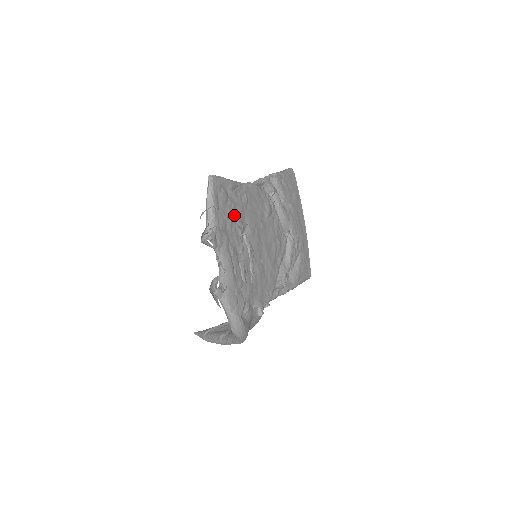
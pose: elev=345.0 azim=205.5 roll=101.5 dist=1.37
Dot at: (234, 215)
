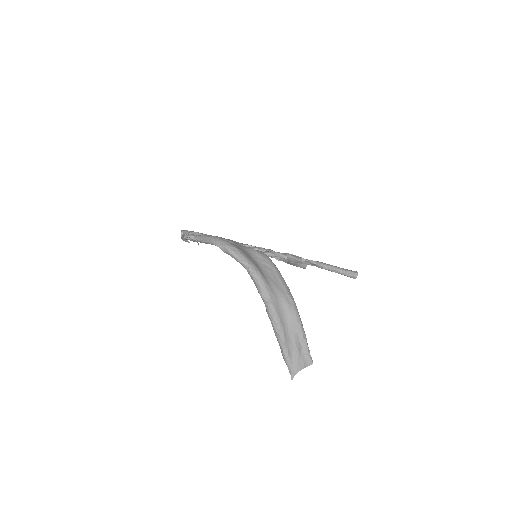
Dot at: occluded
